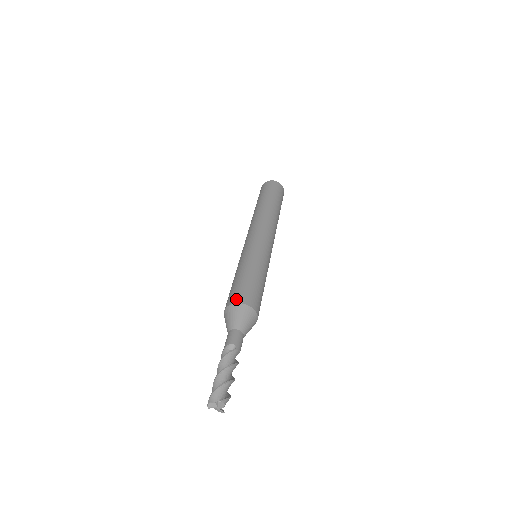
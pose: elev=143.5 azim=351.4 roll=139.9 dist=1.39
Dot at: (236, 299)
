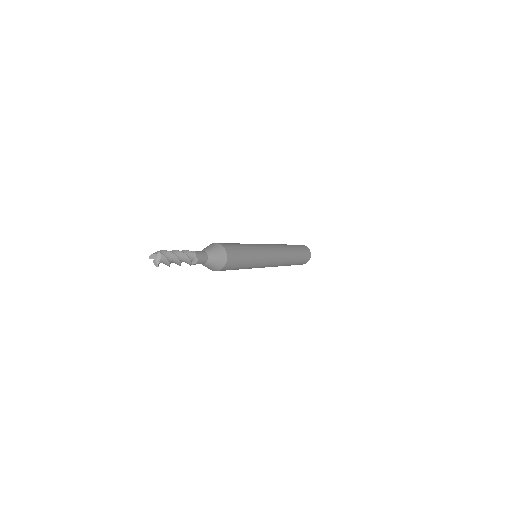
Dot at: (218, 243)
